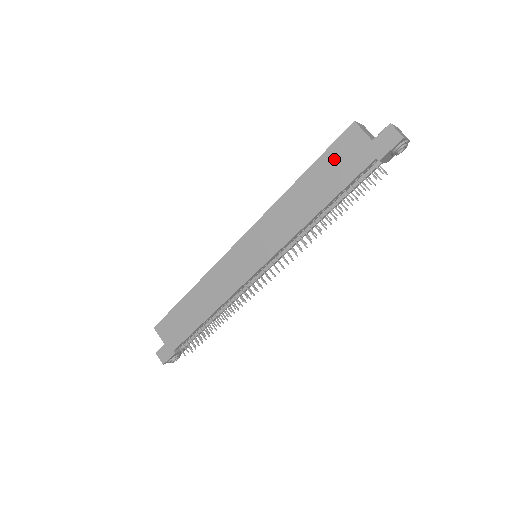
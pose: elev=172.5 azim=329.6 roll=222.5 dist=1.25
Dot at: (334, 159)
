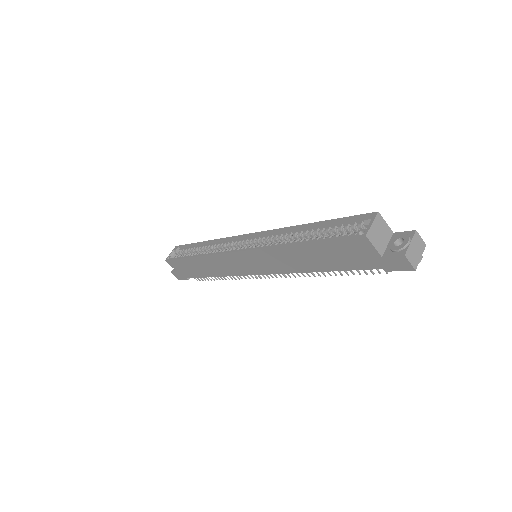
Dot at: (339, 250)
